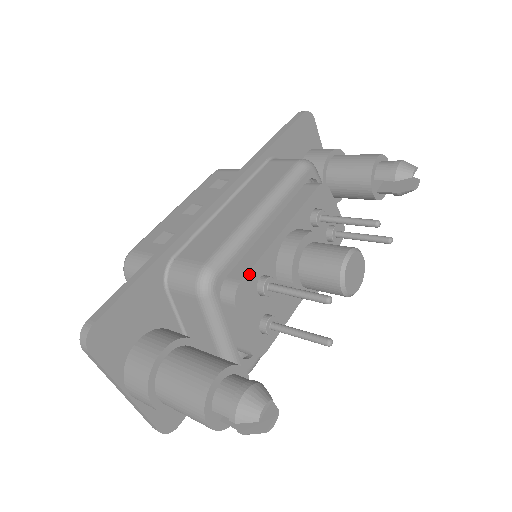
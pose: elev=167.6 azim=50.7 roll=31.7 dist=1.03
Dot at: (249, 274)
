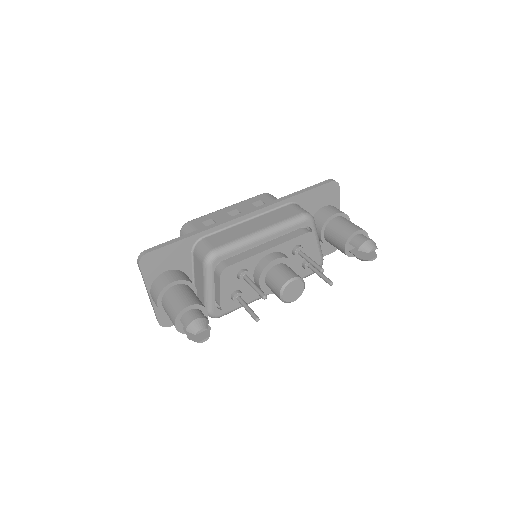
Dot at: (235, 264)
